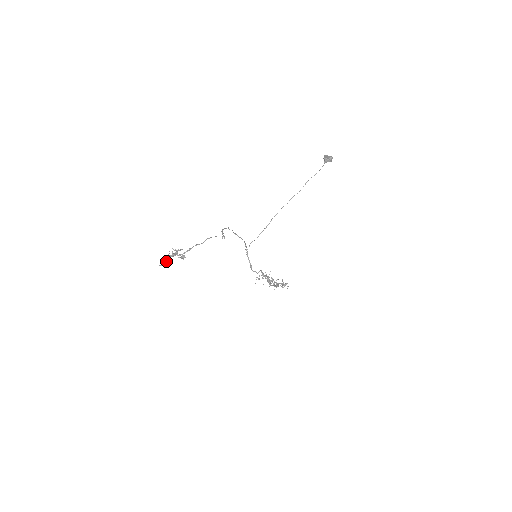
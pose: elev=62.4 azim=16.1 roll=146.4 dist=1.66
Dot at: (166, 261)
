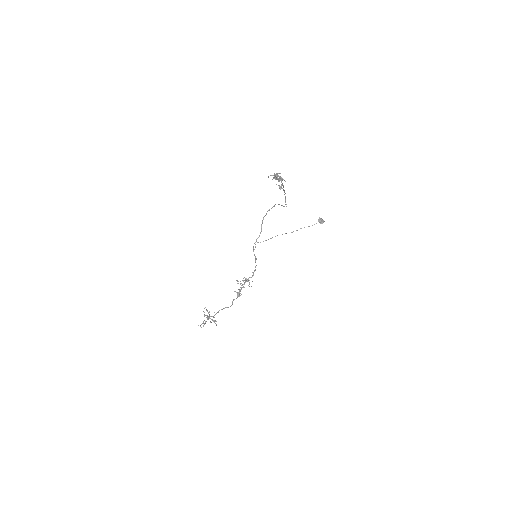
Dot at: (277, 177)
